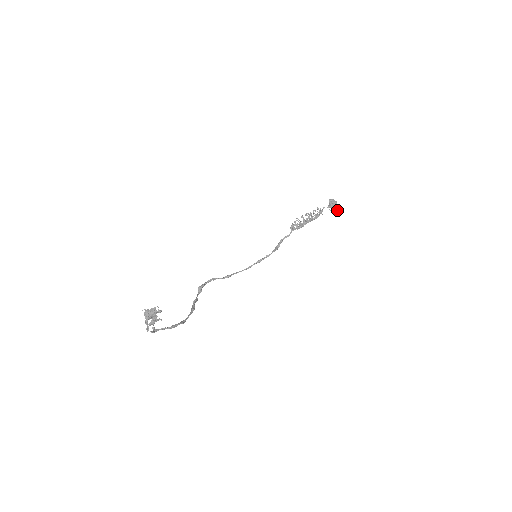
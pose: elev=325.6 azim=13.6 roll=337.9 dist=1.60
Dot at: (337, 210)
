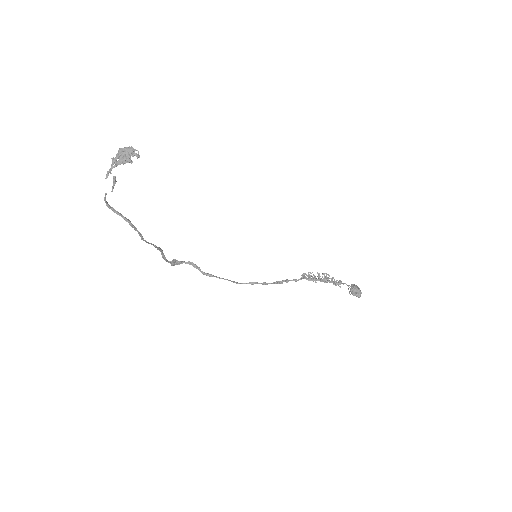
Dot at: (358, 293)
